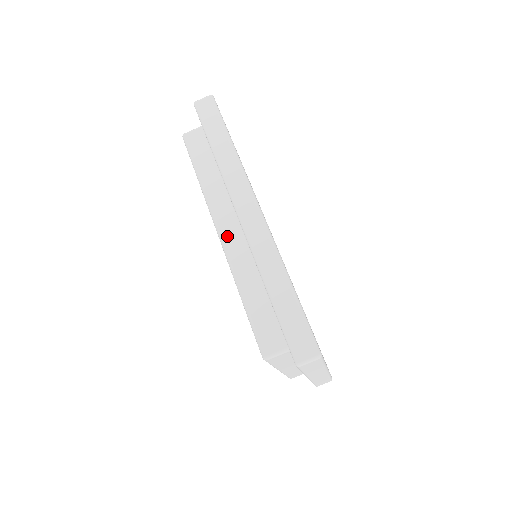
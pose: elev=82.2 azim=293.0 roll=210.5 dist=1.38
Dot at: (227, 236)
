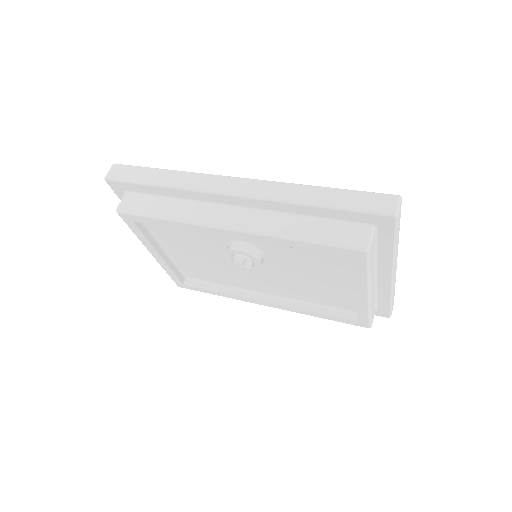
Dot at: (237, 222)
